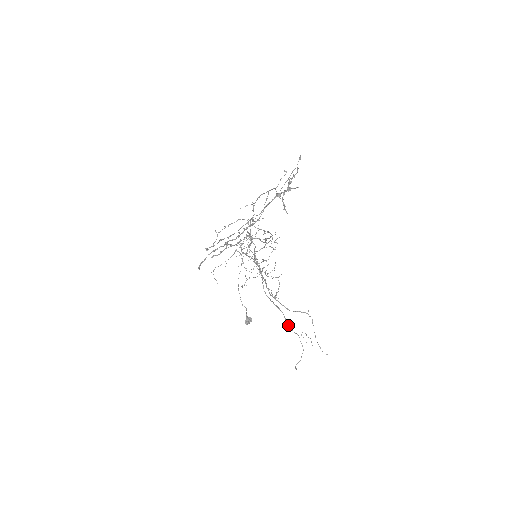
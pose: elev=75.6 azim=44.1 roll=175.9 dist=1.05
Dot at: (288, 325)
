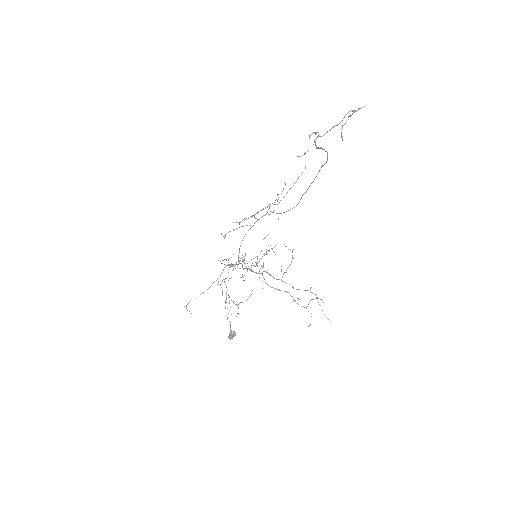
Dot at: (295, 300)
